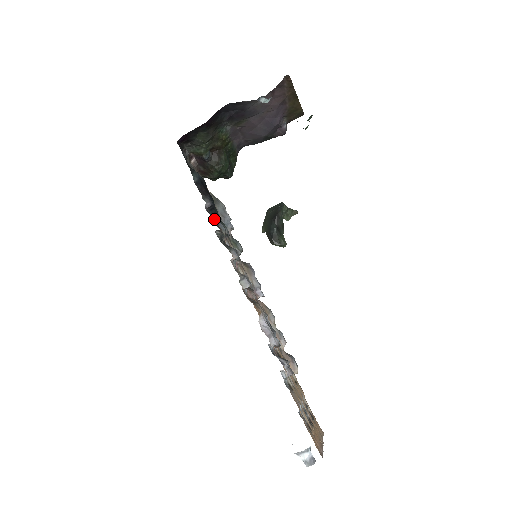
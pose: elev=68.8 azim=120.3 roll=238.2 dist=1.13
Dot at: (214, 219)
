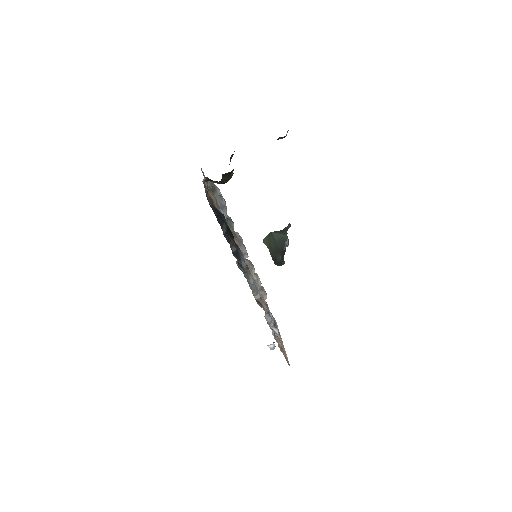
Dot at: (239, 261)
